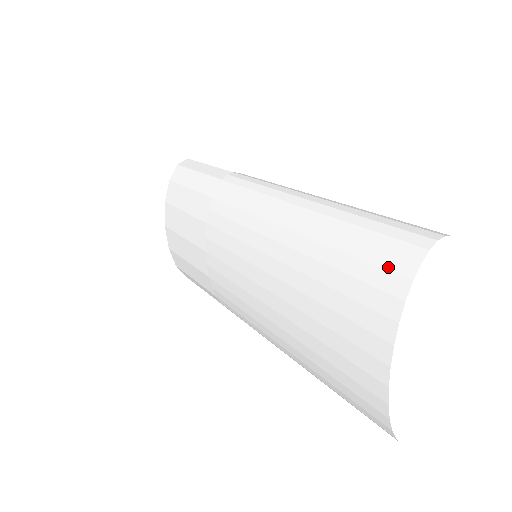
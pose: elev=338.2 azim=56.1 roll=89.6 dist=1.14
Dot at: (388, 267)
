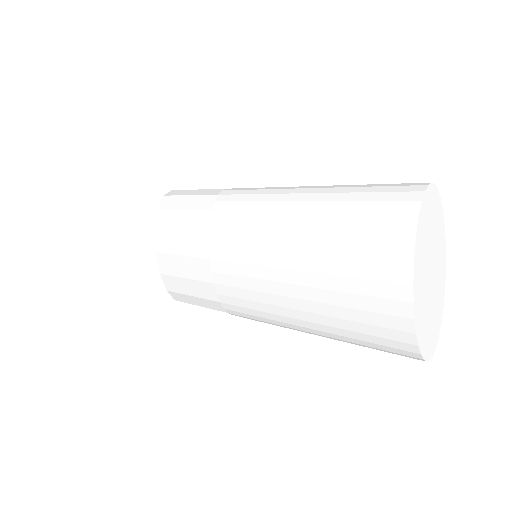
Dot at: (396, 211)
